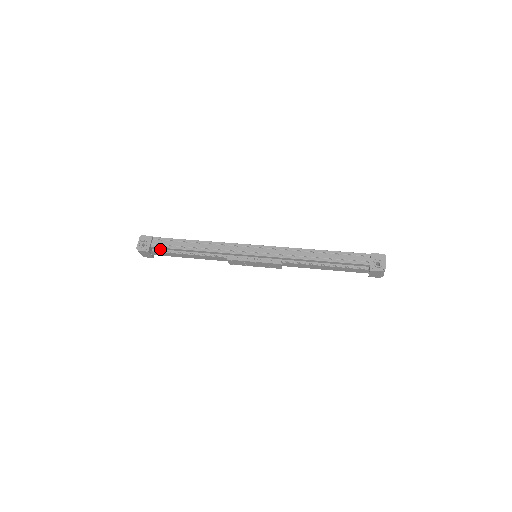
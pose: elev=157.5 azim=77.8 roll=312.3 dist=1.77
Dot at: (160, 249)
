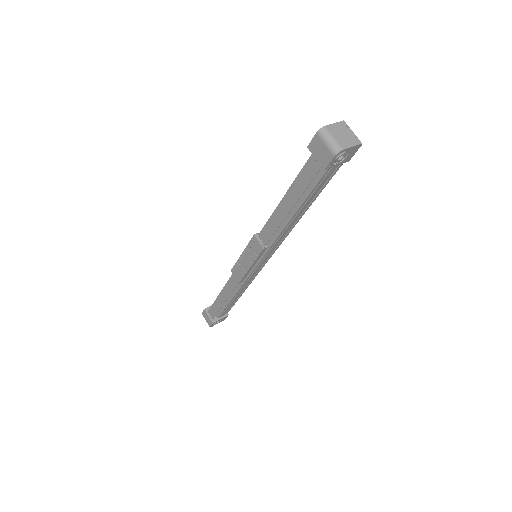
Dot at: occluded
